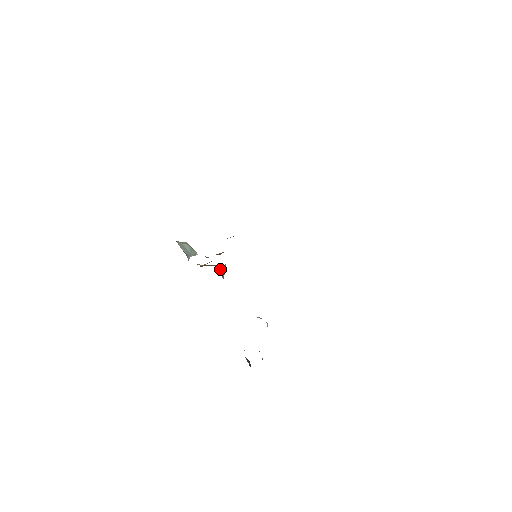
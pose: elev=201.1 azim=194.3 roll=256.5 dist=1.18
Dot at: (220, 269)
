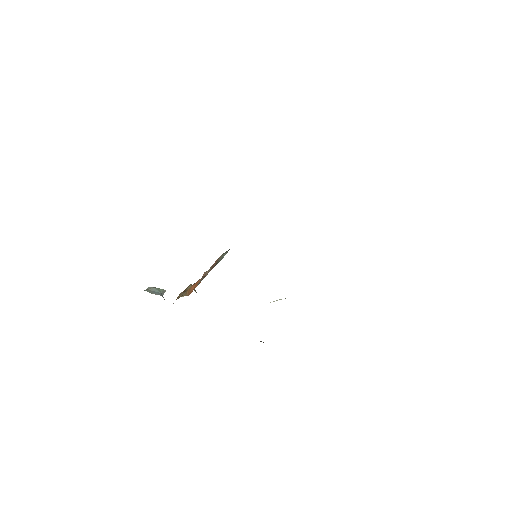
Dot at: occluded
